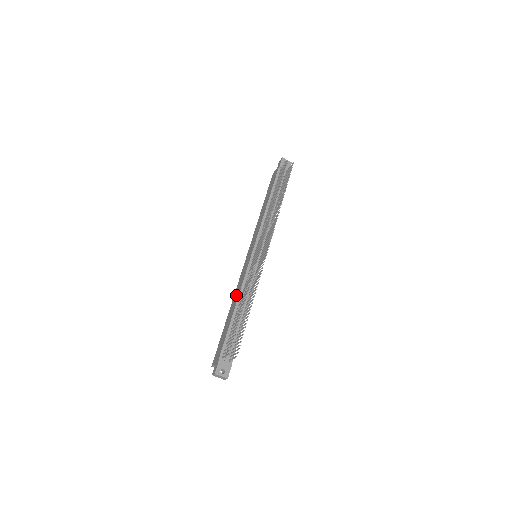
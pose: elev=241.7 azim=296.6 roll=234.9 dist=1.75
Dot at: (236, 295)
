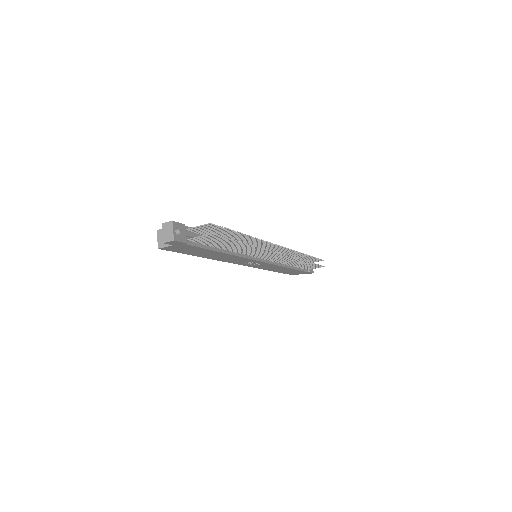
Dot at: occluded
